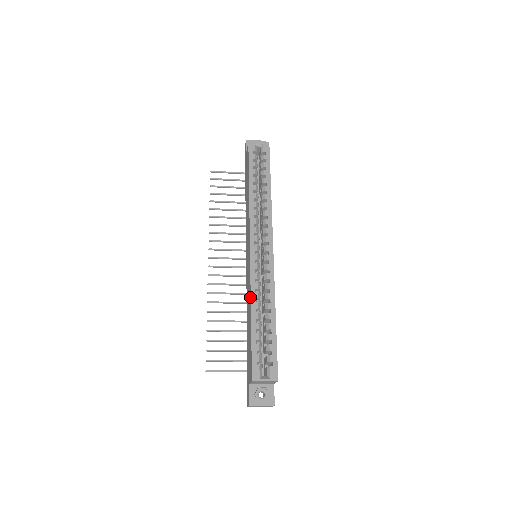
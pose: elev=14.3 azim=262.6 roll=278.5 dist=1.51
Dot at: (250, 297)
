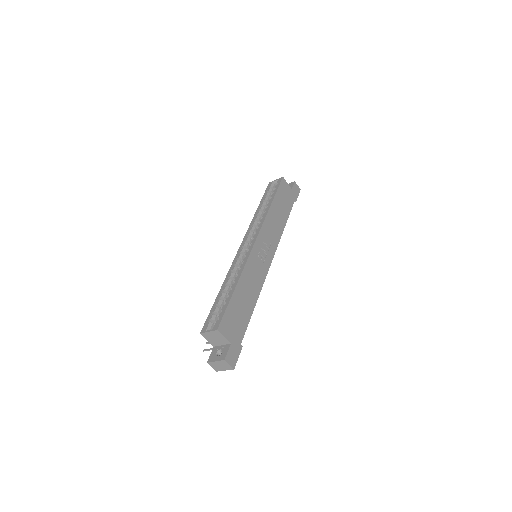
Dot at: (226, 278)
